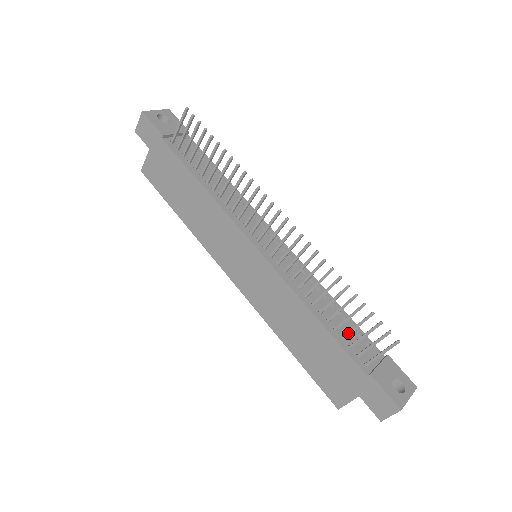
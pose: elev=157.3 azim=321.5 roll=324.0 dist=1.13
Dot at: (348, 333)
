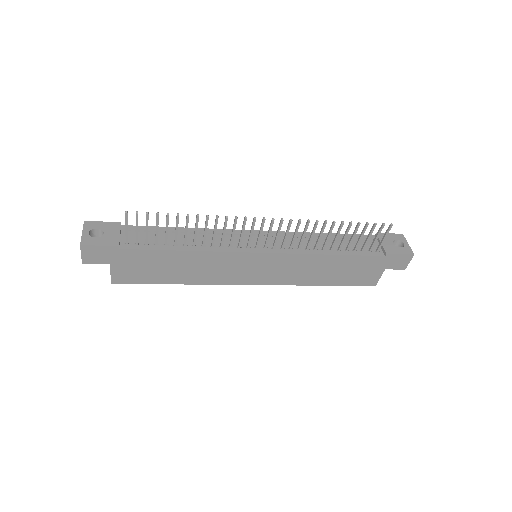
Dot at: (357, 245)
